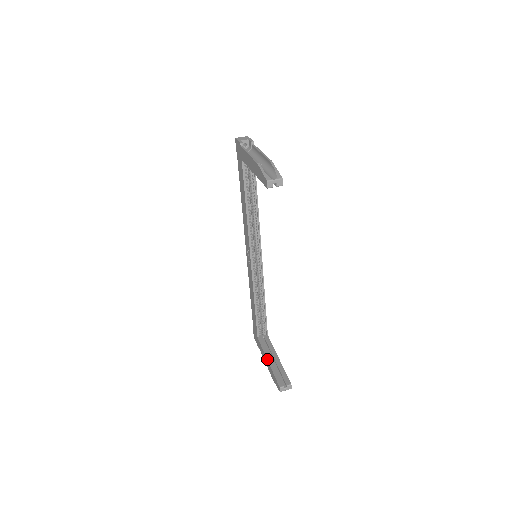
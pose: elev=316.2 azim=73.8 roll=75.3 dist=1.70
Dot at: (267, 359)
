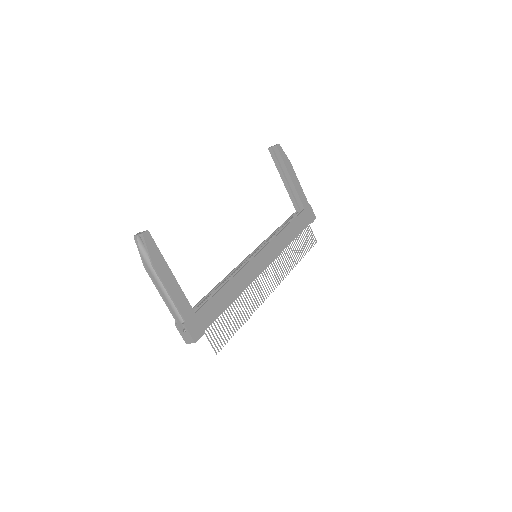
Dot at: occluded
